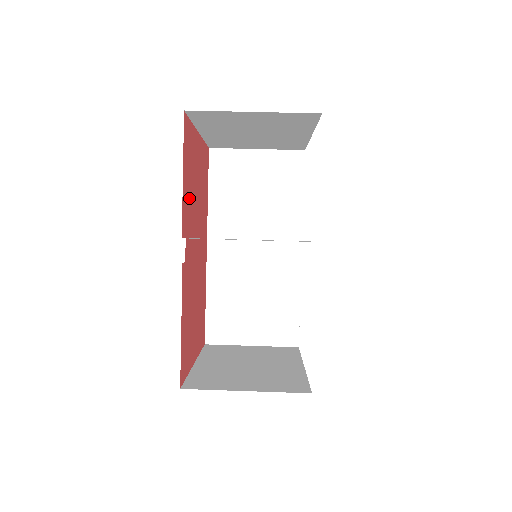
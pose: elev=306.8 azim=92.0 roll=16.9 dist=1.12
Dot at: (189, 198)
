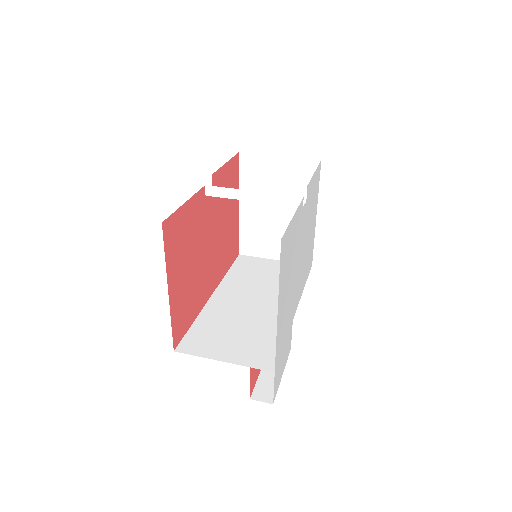
Dot at: occluded
